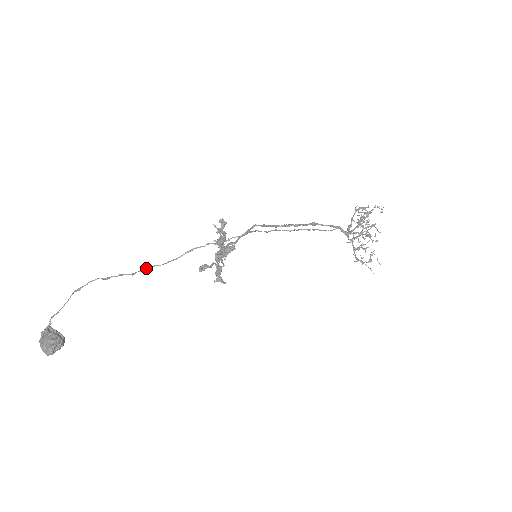
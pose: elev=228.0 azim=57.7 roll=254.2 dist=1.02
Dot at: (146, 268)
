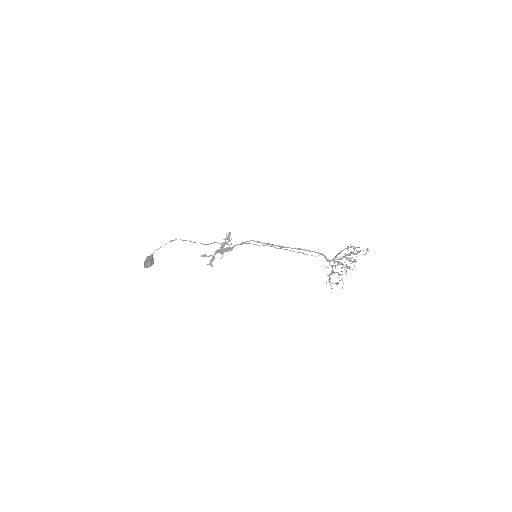
Dot at: occluded
